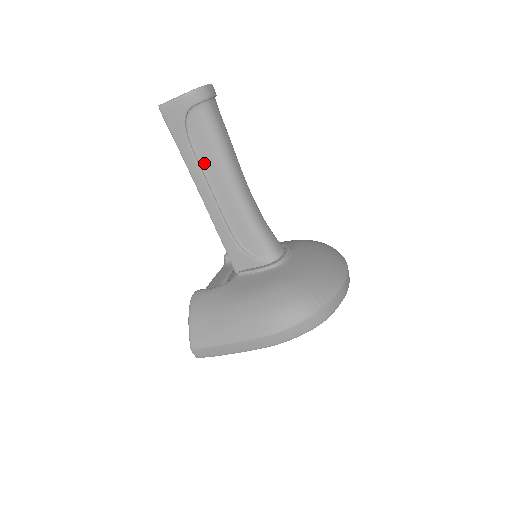
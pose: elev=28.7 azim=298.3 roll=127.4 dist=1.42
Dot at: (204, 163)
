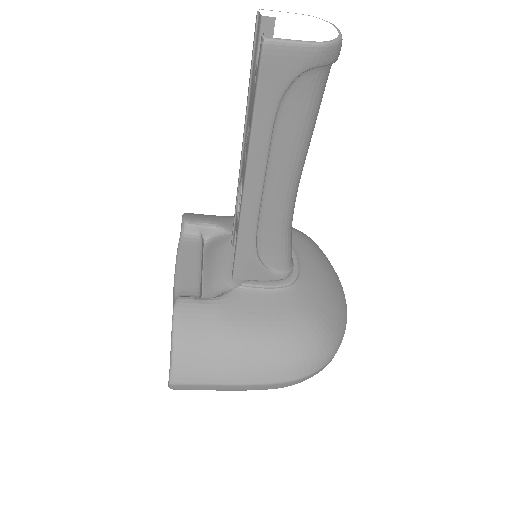
Dot at: (276, 147)
